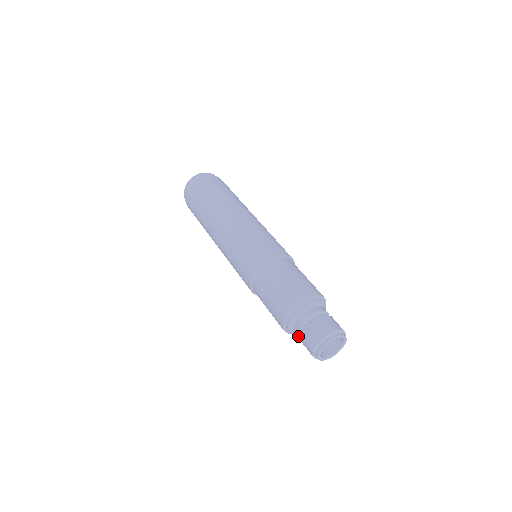
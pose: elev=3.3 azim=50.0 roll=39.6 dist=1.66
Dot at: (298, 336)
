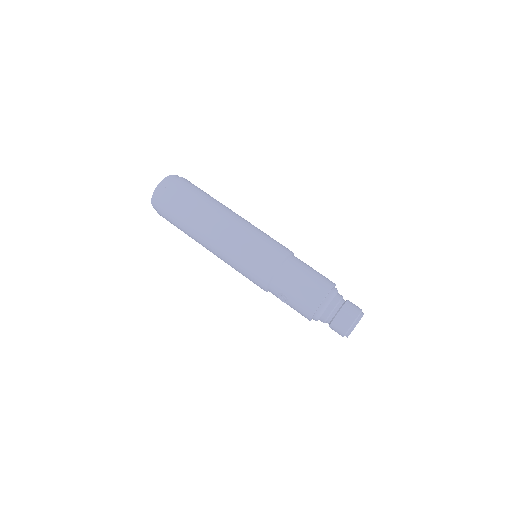
Dot at: occluded
